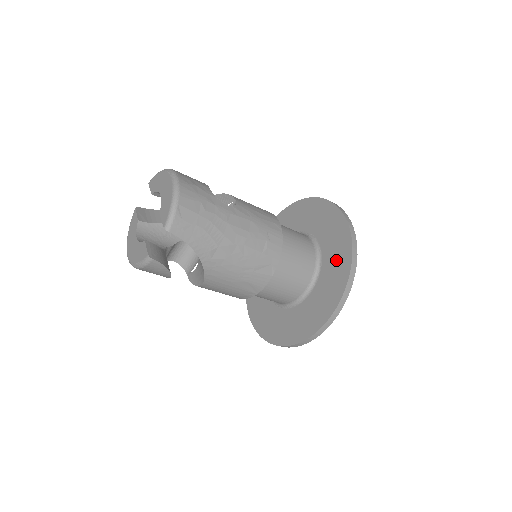
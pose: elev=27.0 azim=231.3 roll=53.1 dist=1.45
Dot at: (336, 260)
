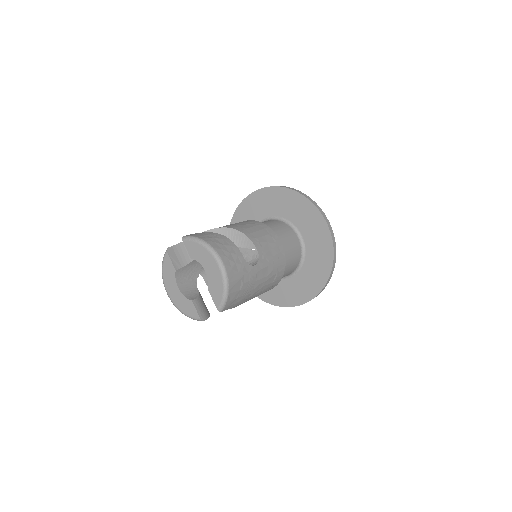
Dot at: (318, 264)
